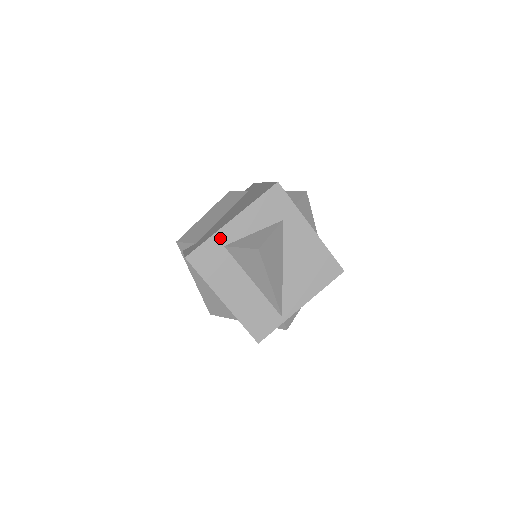
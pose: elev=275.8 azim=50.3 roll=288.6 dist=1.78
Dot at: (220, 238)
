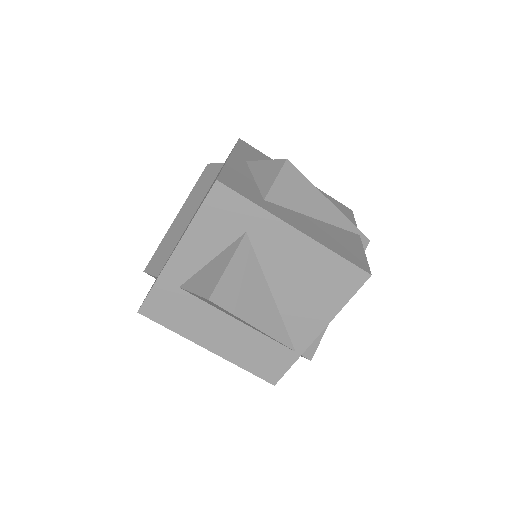
Dot at: (169, 279)
